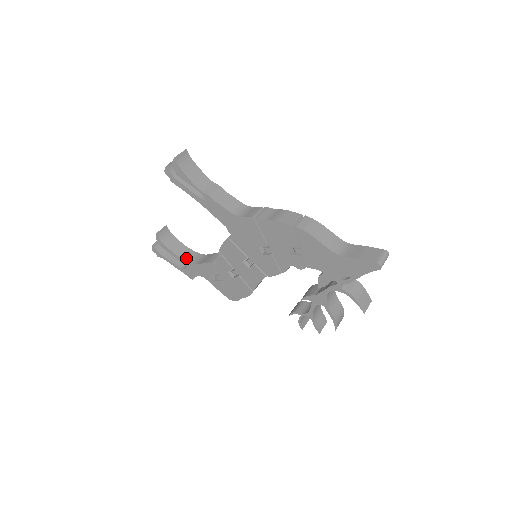
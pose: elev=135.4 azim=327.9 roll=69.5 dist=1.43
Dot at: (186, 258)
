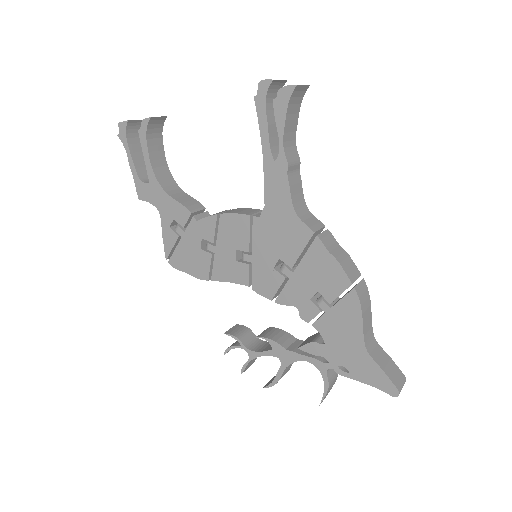
Dot at: (158, 175)
